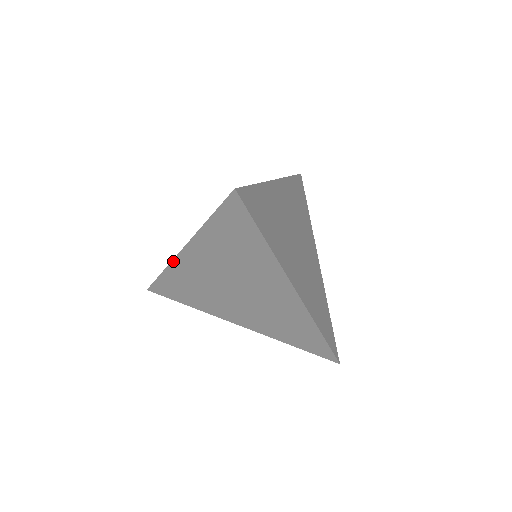
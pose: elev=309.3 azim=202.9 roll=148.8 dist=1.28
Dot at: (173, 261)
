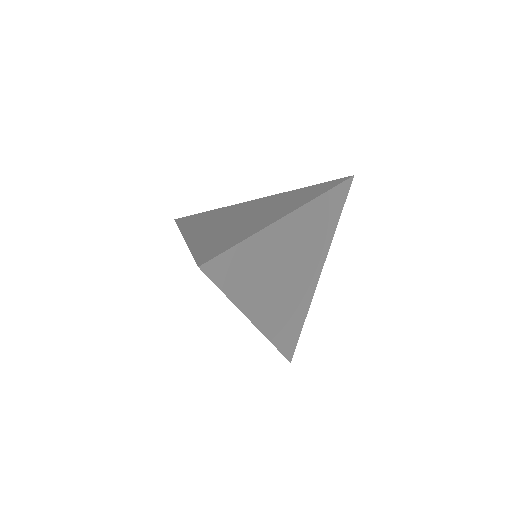
Dot at: (182, 233)
